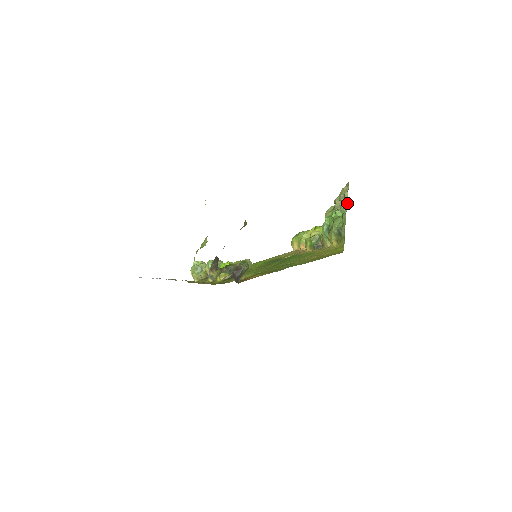
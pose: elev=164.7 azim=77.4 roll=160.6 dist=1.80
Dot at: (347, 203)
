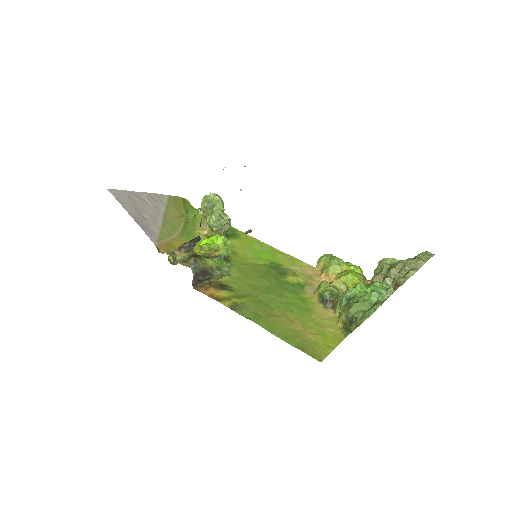
Dot at: (402, 284)
